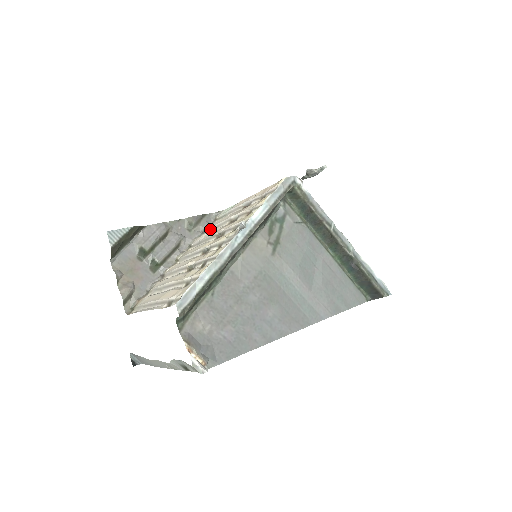
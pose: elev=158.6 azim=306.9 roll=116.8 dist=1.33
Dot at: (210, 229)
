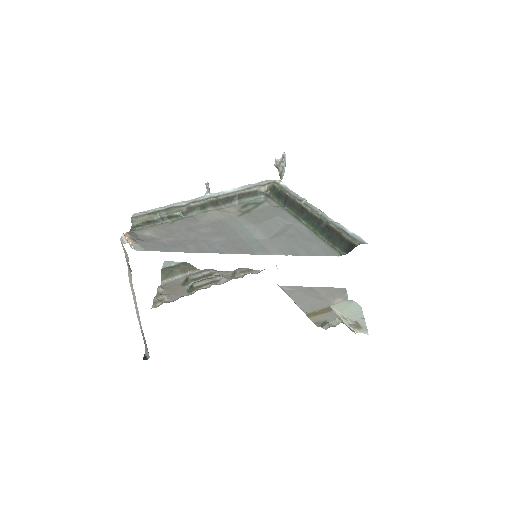
Dot at: occluded
